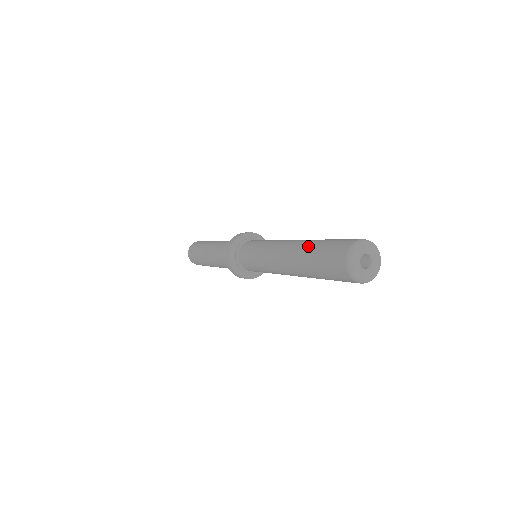
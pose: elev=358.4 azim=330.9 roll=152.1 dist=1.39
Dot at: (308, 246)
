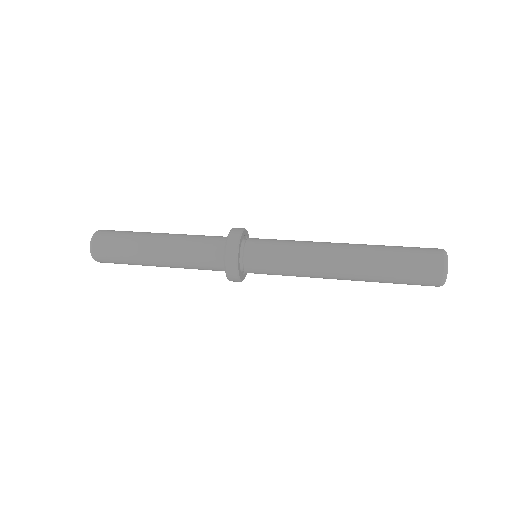
Dot at: (381, 246)
